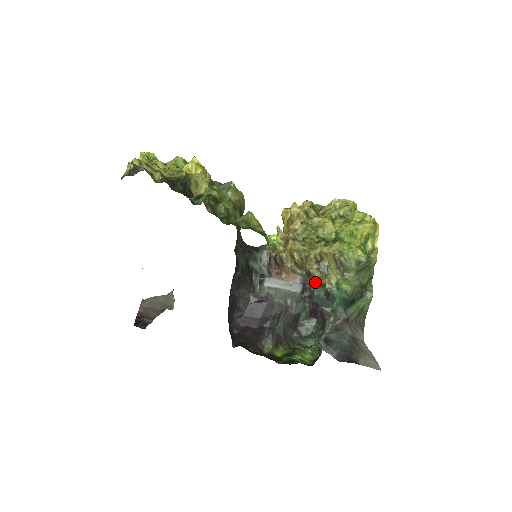
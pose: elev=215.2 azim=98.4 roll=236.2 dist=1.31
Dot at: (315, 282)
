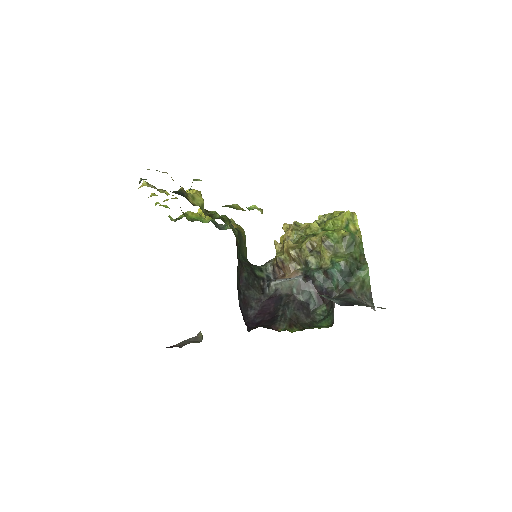
Dot at: (313, 269)
